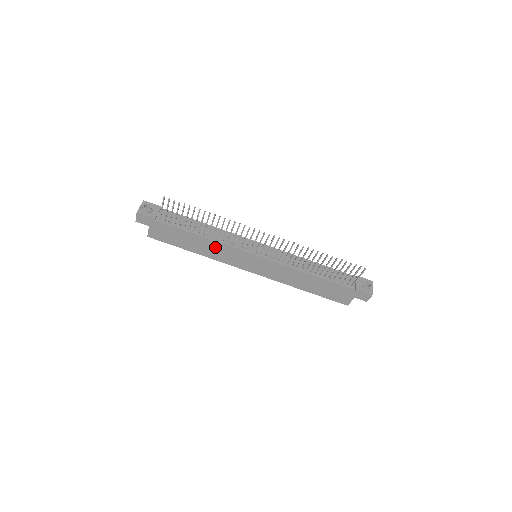
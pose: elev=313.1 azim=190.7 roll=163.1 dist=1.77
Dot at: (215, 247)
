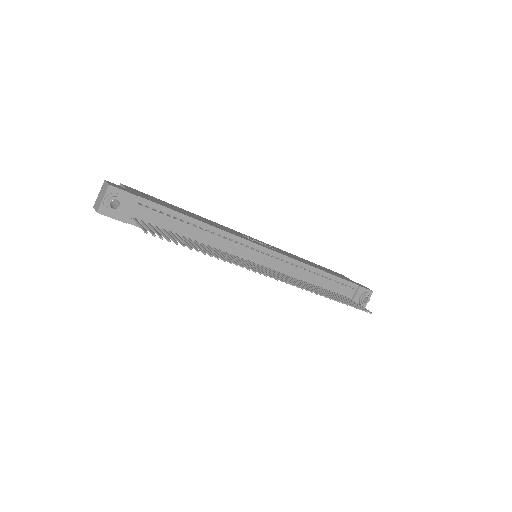
Dot at: occluded
